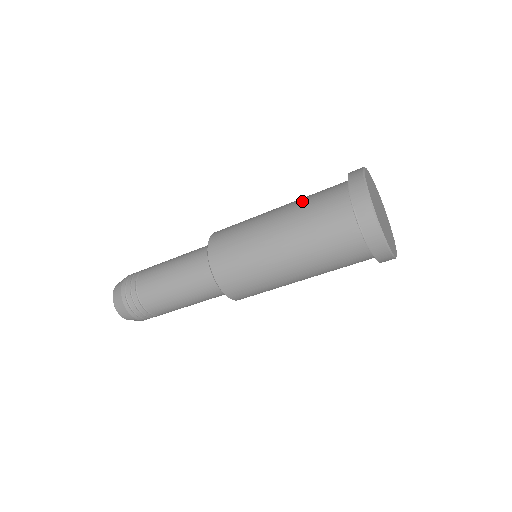
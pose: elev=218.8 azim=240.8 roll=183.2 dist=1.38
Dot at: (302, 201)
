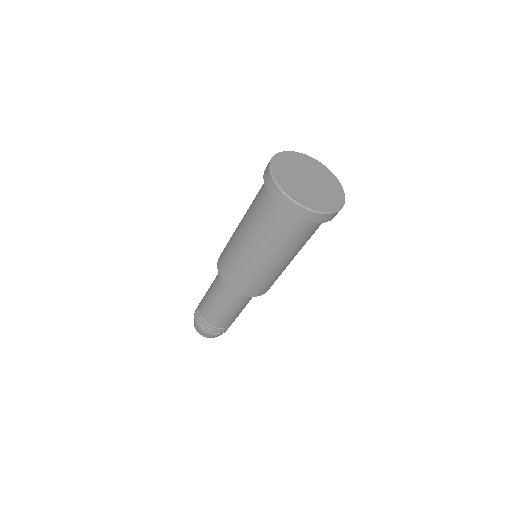
Dot at: (250, 208)
